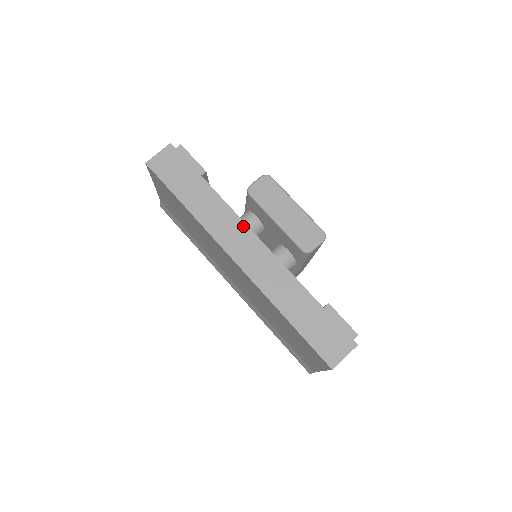
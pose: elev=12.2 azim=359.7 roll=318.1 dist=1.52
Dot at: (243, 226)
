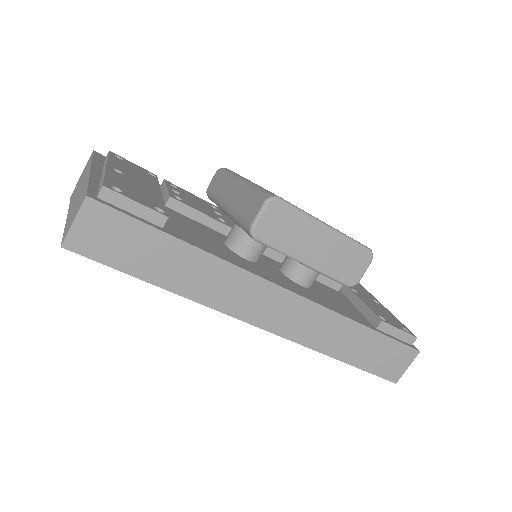
Dot at: (257, 281)
